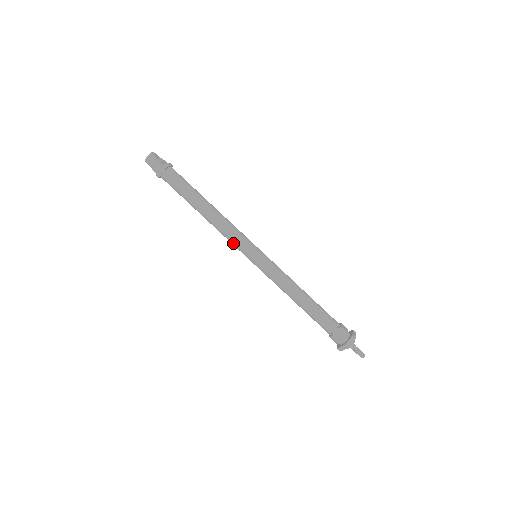
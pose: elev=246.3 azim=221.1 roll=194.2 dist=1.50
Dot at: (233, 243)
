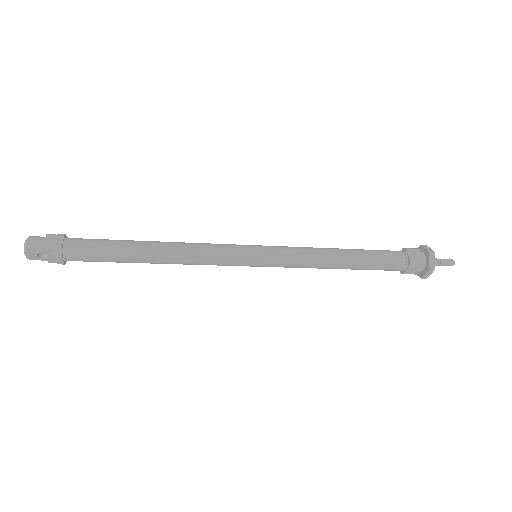
Dot at: (220, 256)
